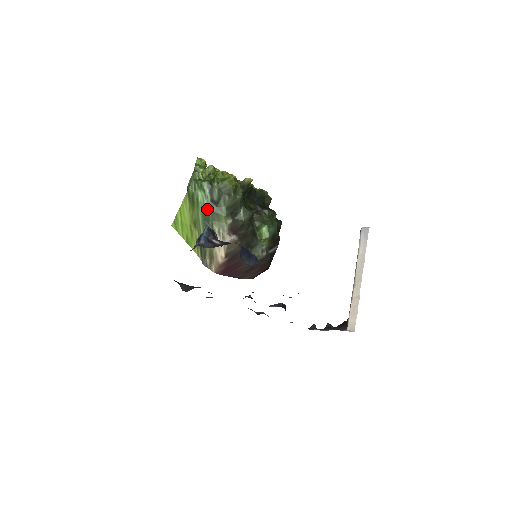
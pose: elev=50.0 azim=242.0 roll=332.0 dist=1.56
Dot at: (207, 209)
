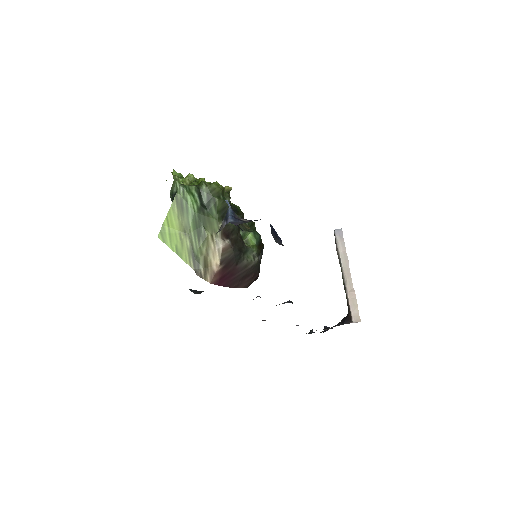
Dot at: (198, 214)
